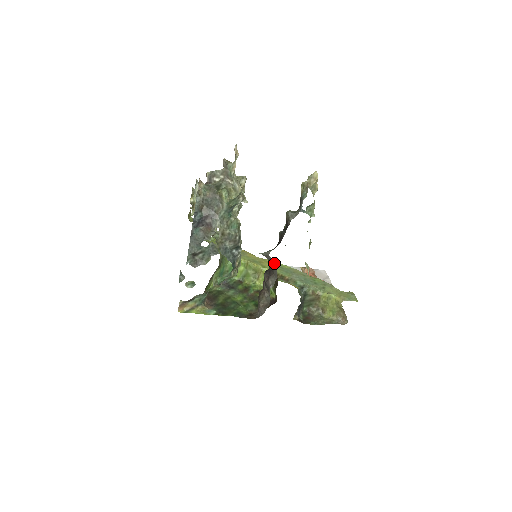
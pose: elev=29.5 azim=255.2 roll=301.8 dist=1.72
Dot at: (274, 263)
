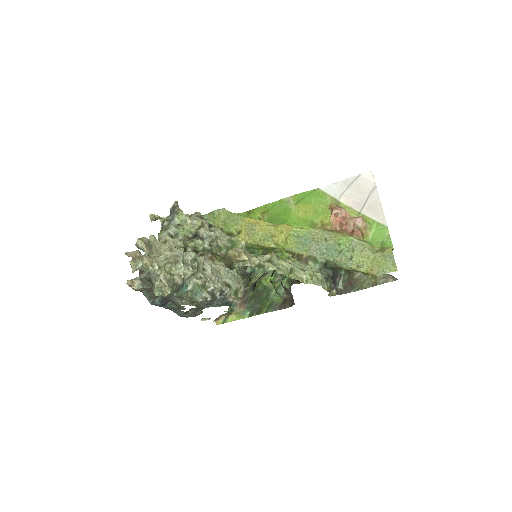
Dot at: (288, 230)
